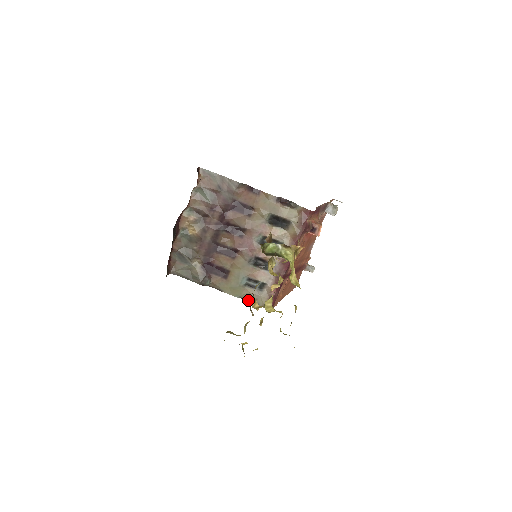
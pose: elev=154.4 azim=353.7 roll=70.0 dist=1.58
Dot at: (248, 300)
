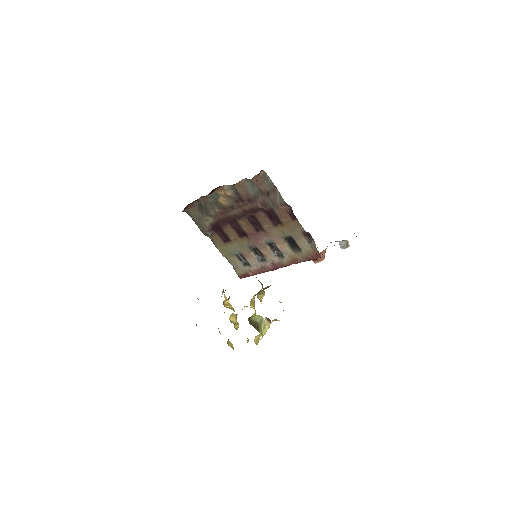
Dot at: (230, 263)
